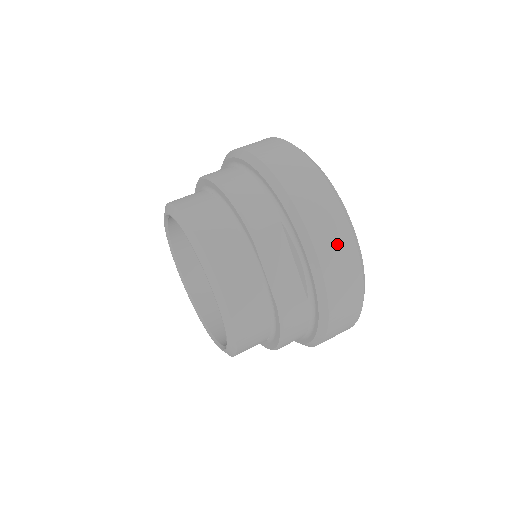
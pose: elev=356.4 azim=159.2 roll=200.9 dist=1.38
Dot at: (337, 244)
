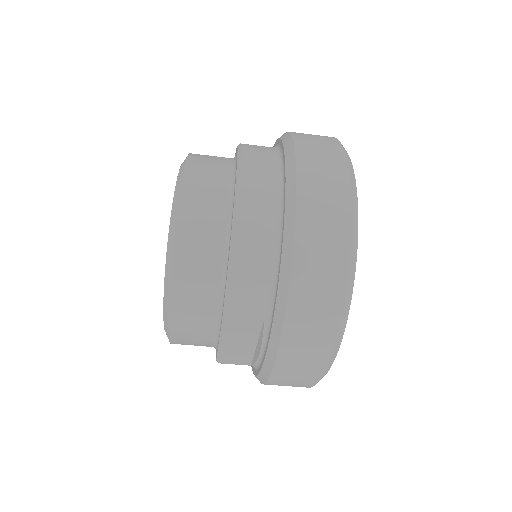
Dot at: (301, 372)
